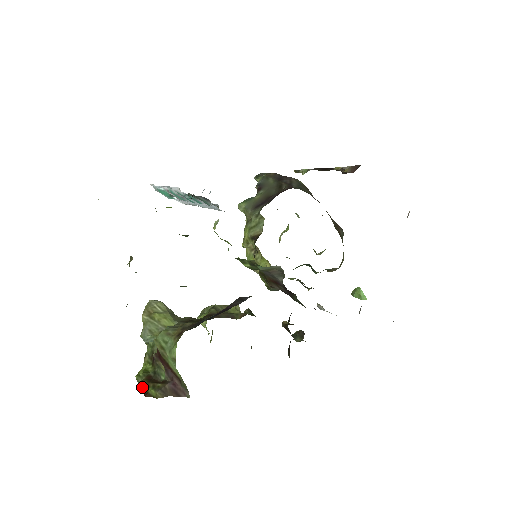
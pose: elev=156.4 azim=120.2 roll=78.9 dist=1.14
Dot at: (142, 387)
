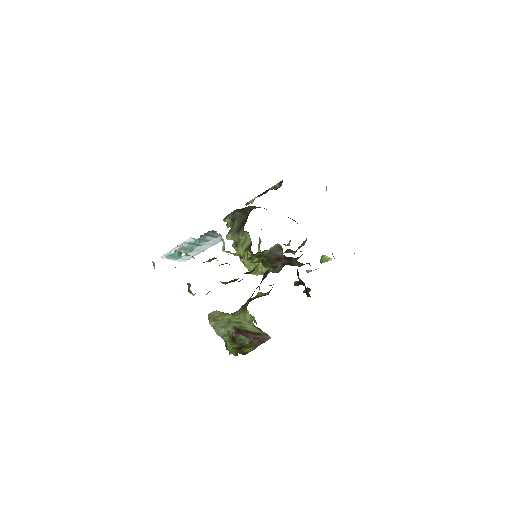
Dot at: (239, 353)
